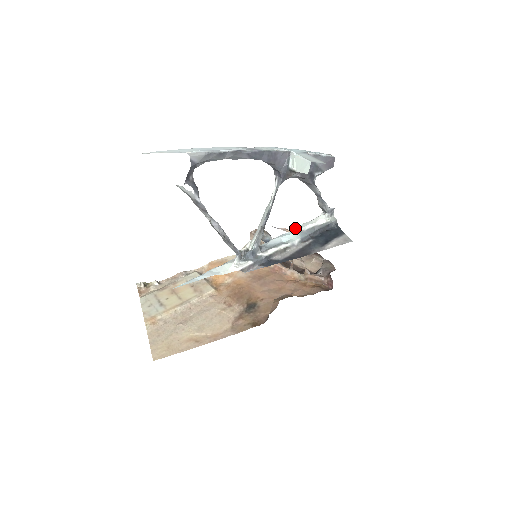
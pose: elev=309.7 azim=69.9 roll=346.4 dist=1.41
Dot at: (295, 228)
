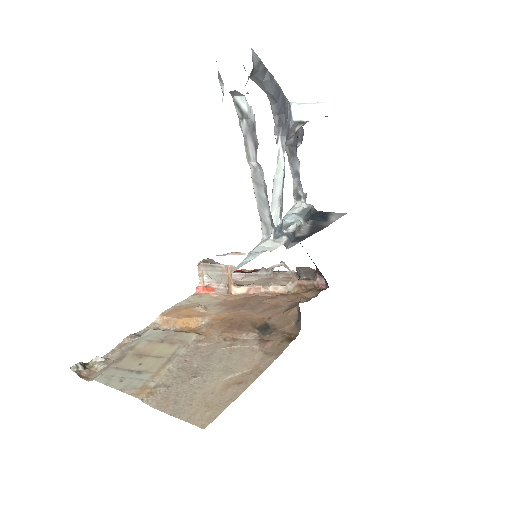
Dot at: (285, 215)
